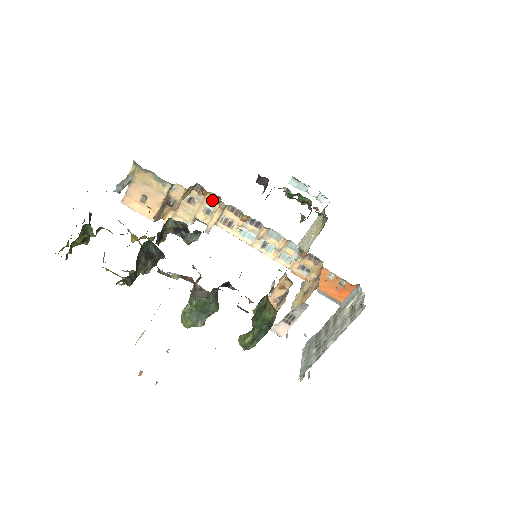
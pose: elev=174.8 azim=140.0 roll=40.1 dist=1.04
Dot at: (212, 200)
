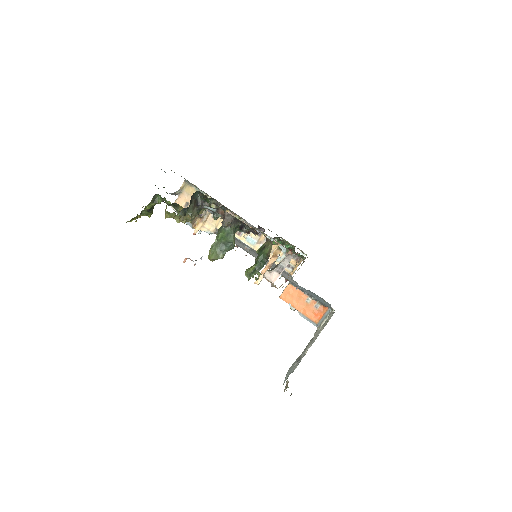
Dot at: occluded
